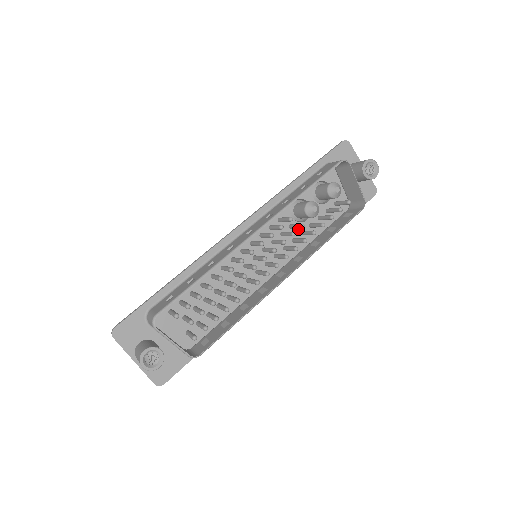
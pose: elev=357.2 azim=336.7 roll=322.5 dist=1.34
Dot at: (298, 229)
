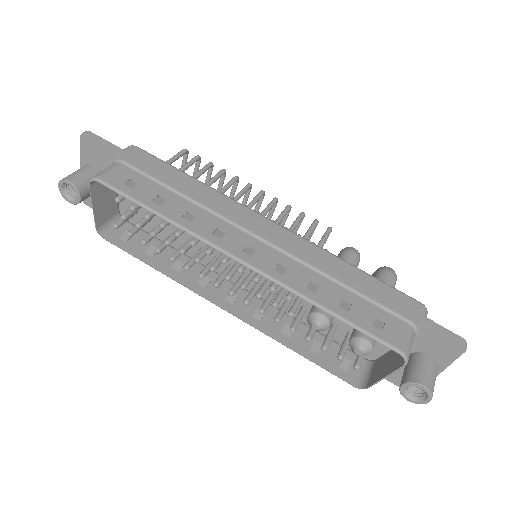
Dot at: (305, 302)
